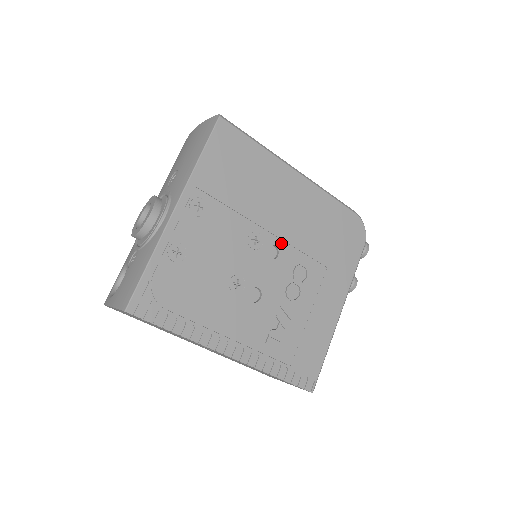
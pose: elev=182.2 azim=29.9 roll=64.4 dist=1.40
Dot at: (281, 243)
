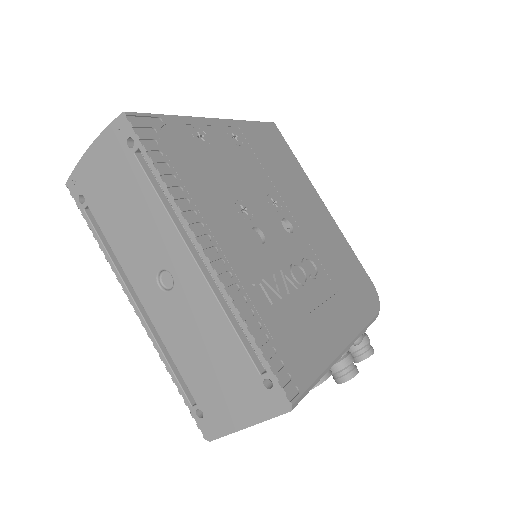
Dot at: (297, 229)
